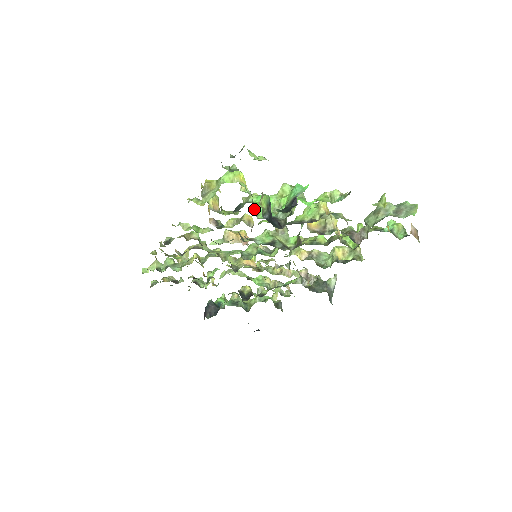
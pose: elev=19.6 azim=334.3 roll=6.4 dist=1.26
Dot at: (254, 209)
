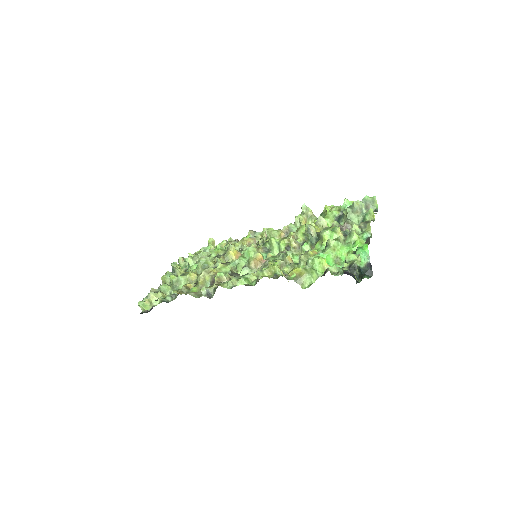
Dot at: (330, 271)
